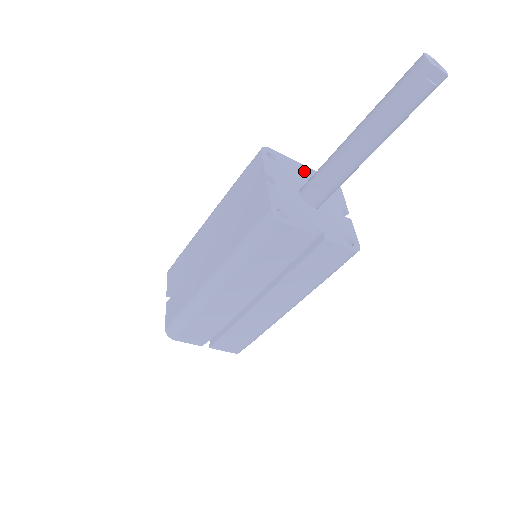
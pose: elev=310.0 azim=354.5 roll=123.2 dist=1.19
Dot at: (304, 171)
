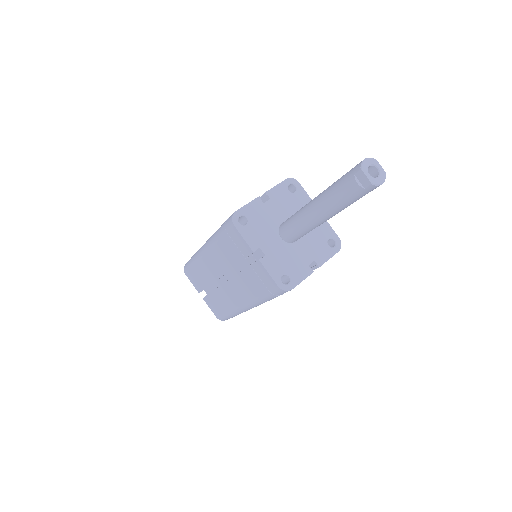
Dot at: occluded
